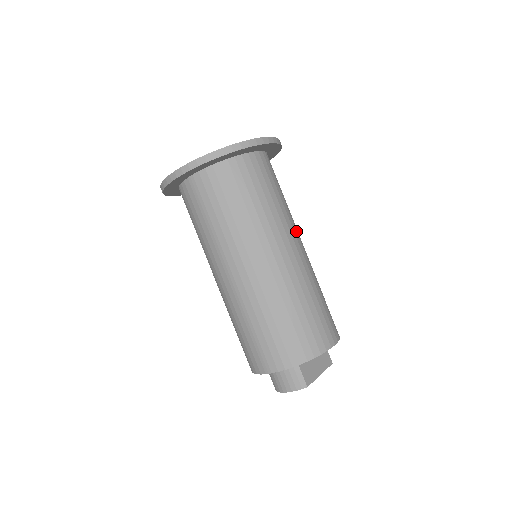
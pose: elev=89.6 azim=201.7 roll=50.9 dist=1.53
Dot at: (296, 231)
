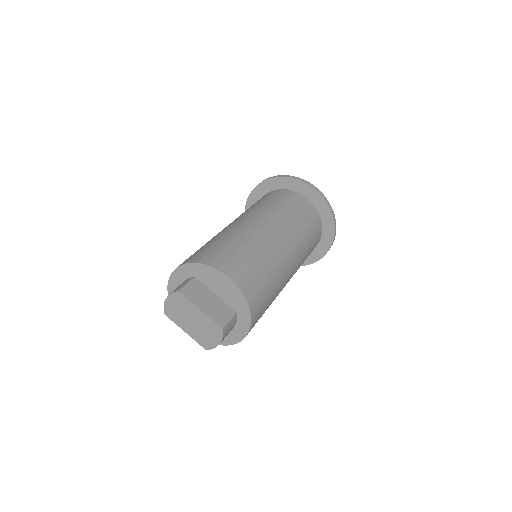
Dot at: (289, 236)
